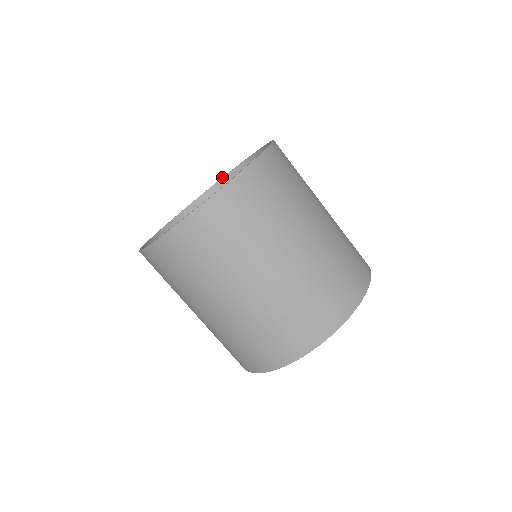
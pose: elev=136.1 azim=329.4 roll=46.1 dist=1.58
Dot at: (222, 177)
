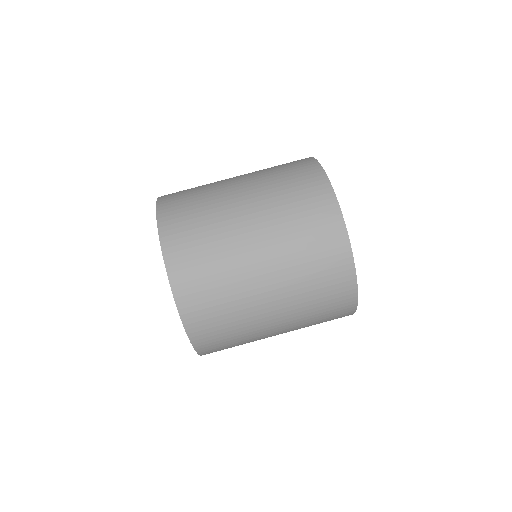
Dot at: occluded
